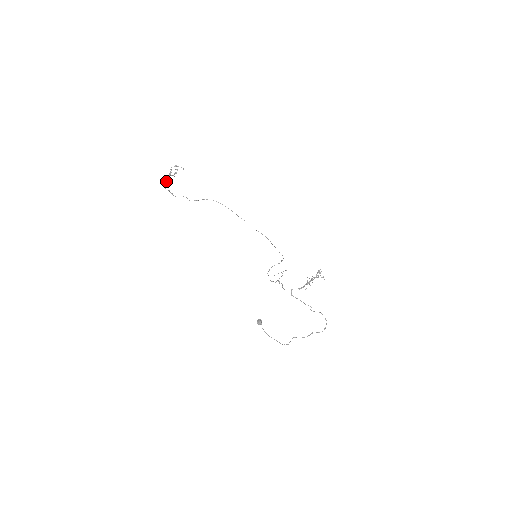
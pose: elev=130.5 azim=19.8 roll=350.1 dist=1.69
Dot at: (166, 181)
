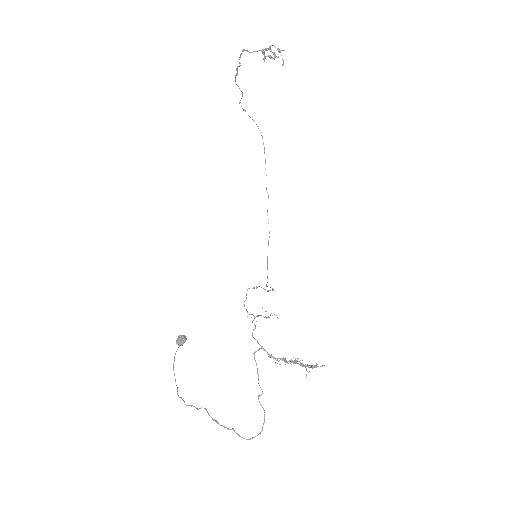
Dot at: occluded
